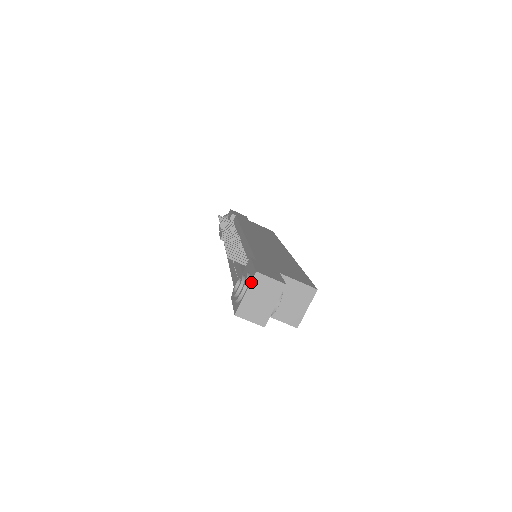
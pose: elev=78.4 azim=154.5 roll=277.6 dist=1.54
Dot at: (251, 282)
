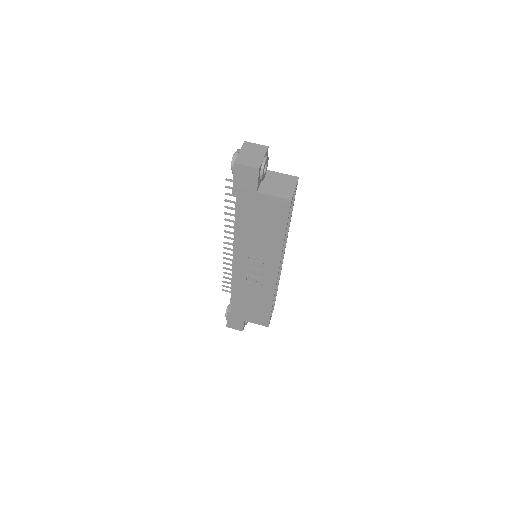
Dot at: (242, 146)
